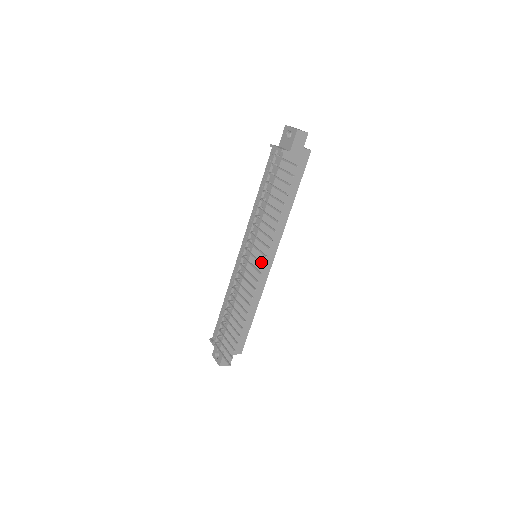
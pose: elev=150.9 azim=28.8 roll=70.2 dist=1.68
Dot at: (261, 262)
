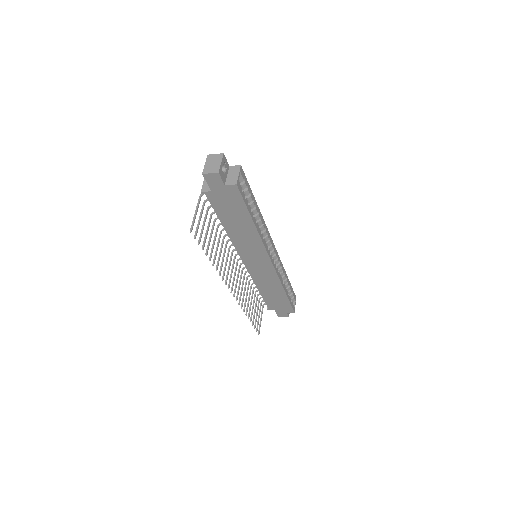
Dot at: (229, 283)
